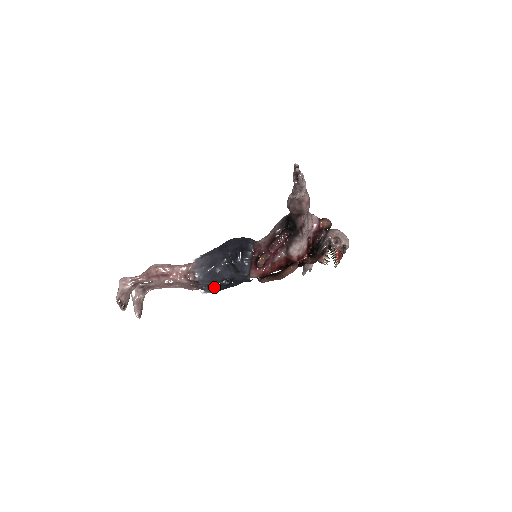
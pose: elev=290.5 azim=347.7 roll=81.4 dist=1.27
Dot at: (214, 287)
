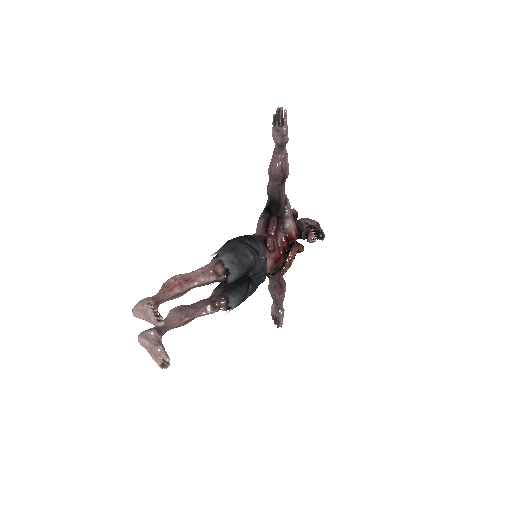
Dot at: (237, 292)
